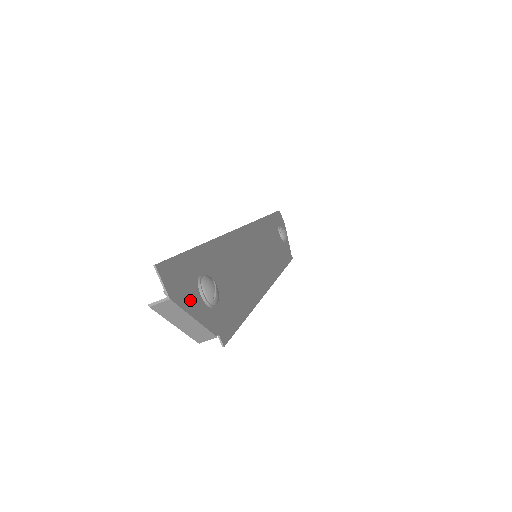
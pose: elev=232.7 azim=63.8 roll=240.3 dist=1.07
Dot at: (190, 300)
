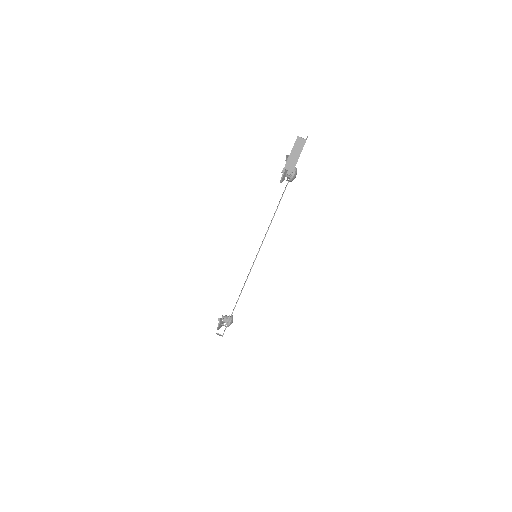
Dot at: occluded
